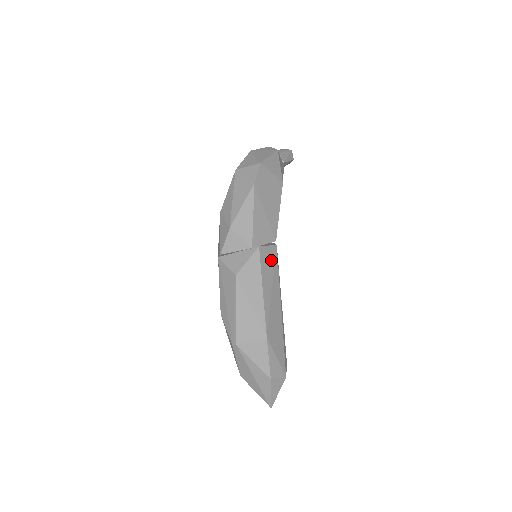
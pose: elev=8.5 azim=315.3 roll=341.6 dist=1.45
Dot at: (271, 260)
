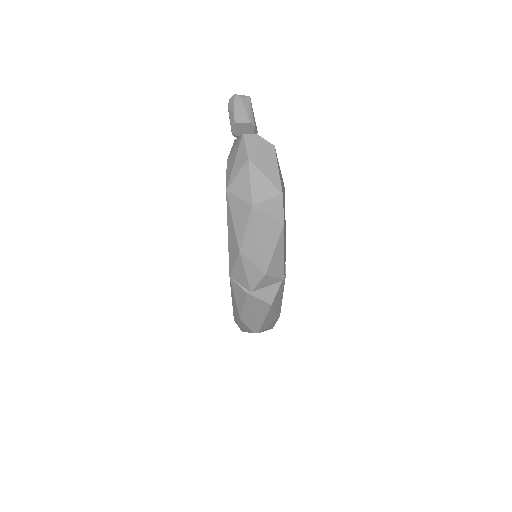
Dot at: occluded
